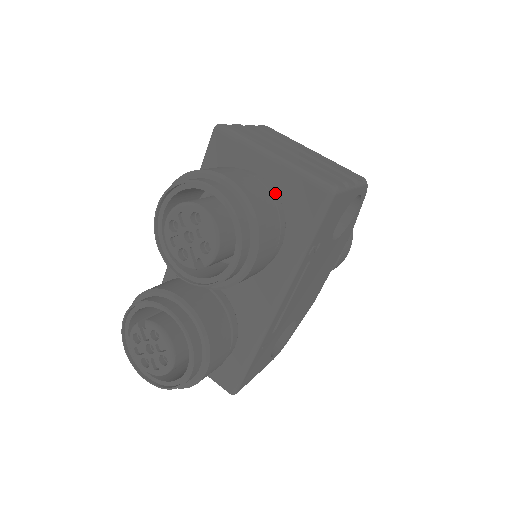
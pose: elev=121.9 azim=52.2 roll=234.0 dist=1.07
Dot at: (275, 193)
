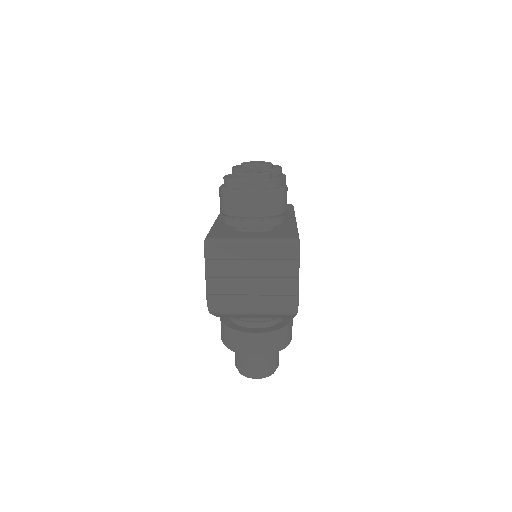
Dot at: occluded
